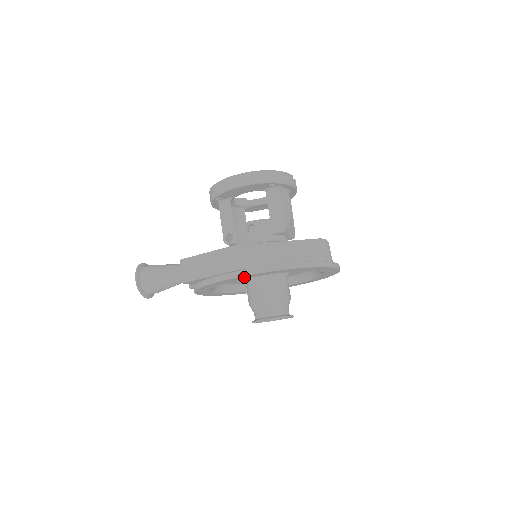
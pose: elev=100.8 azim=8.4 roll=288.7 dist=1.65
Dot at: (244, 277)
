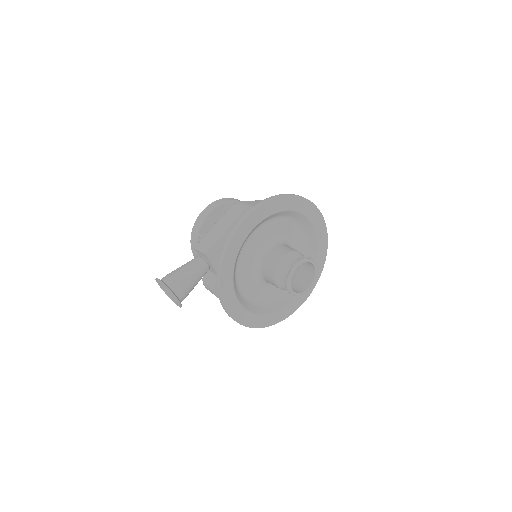
Dot at: (255, 218)
